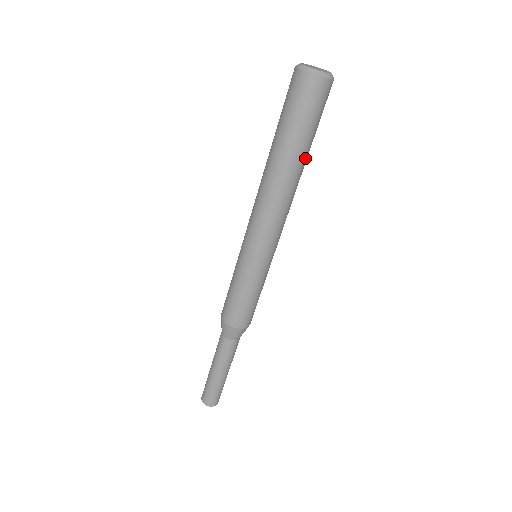
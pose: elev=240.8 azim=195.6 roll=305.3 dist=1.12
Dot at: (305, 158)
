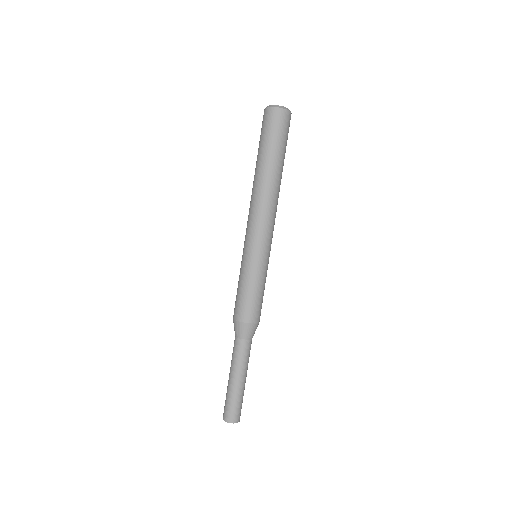
Dot at: (279, 166)
